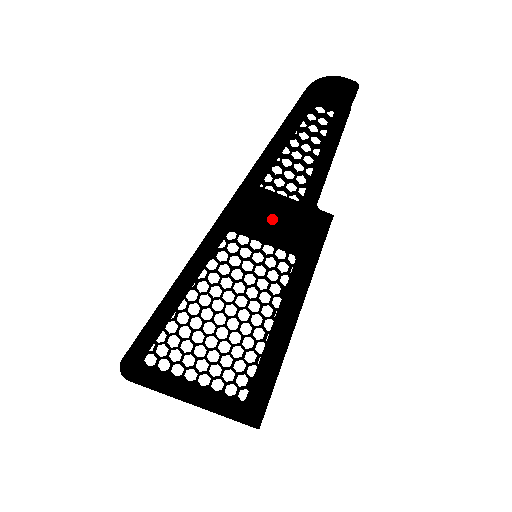
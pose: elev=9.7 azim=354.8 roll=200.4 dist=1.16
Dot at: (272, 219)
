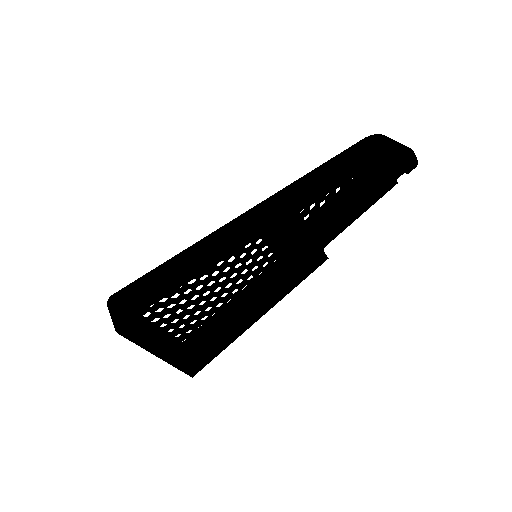
Dot at: (291, 247)
